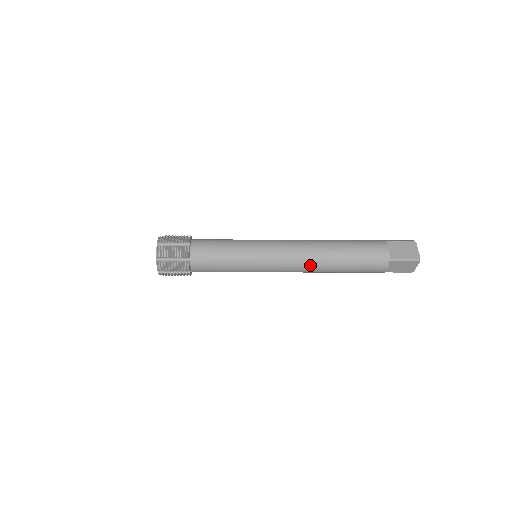
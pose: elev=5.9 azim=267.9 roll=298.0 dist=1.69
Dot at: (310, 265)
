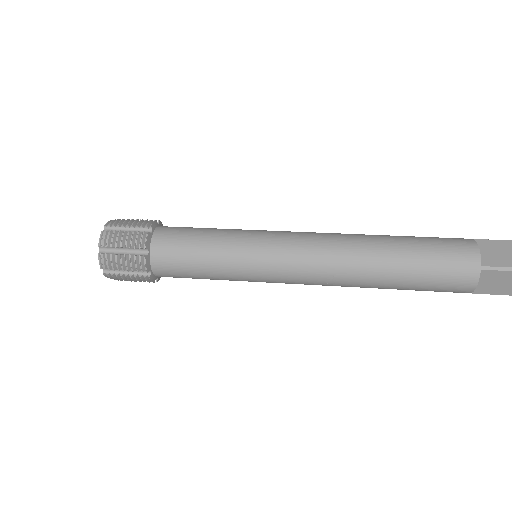
Dot at: occluded
